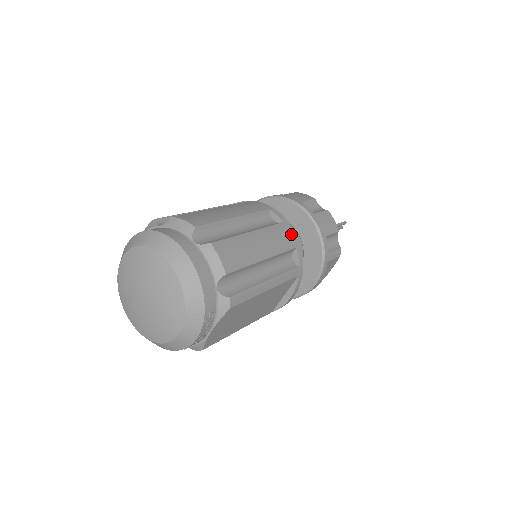
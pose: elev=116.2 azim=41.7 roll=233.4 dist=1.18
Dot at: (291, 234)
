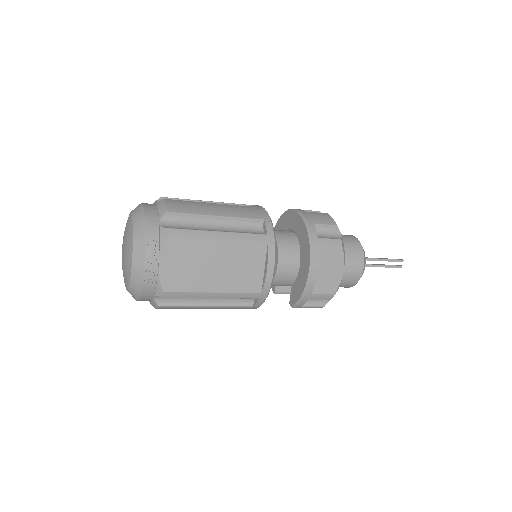
Dot at: (261, 212)
